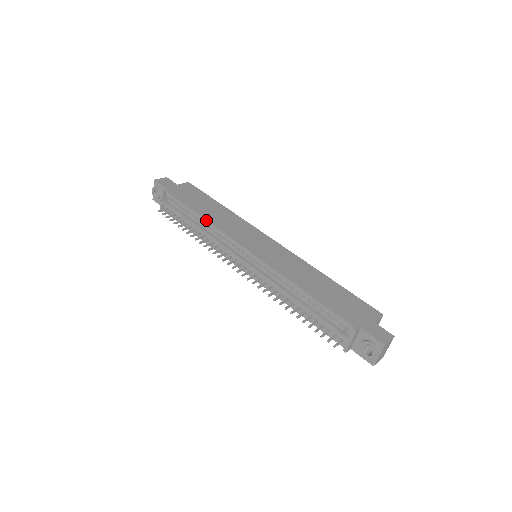
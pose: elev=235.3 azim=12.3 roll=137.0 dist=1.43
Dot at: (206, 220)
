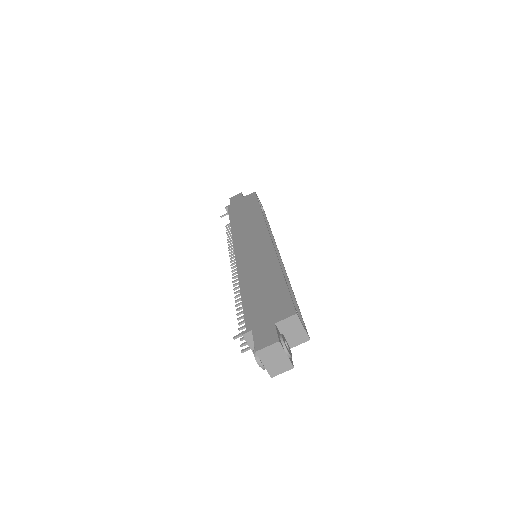
Dot at: occluded
